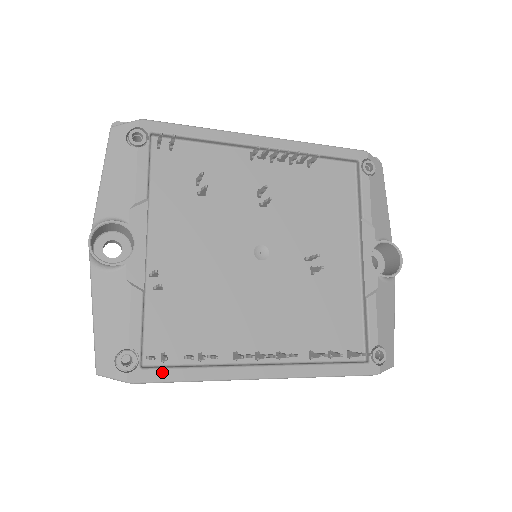
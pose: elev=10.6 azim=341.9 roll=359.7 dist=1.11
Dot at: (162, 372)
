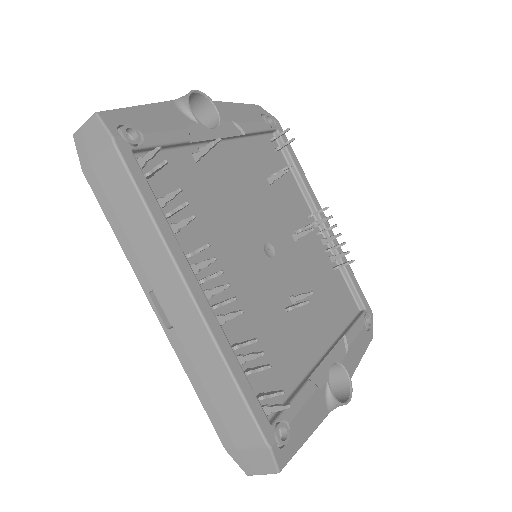
Dot at: (140, 173)
